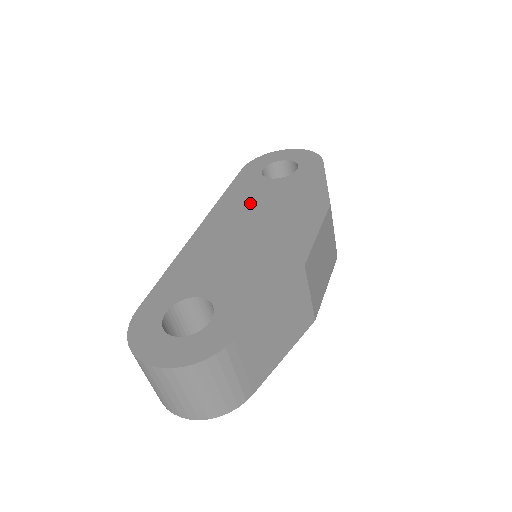
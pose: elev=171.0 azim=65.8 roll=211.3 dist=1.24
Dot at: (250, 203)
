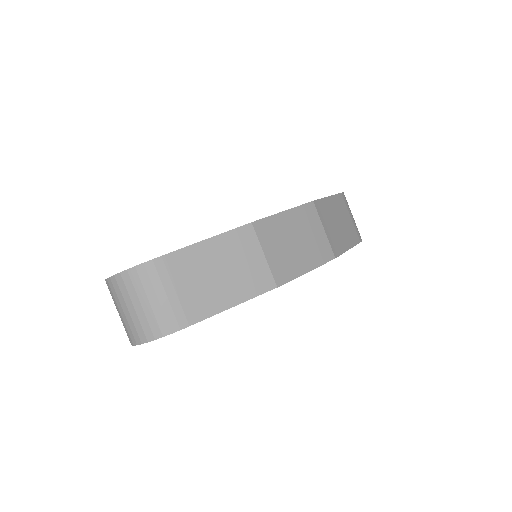
Dot at: occluded
